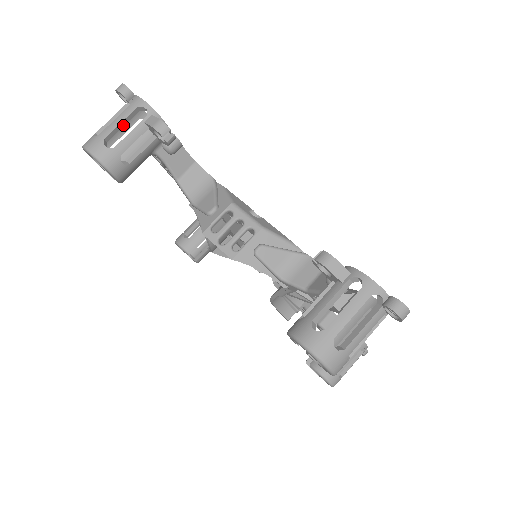
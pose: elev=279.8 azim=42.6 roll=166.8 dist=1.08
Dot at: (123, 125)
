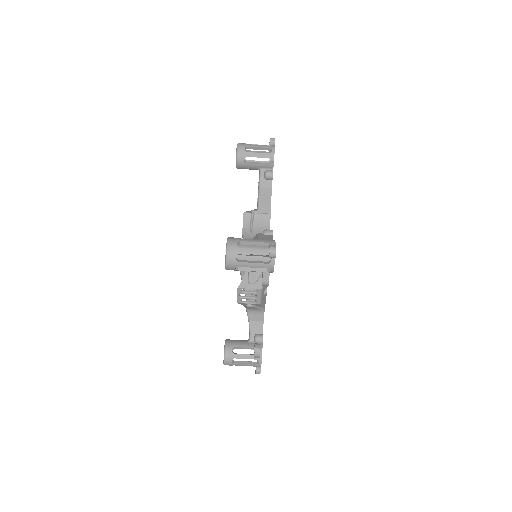
Dot at: (254, 265)
